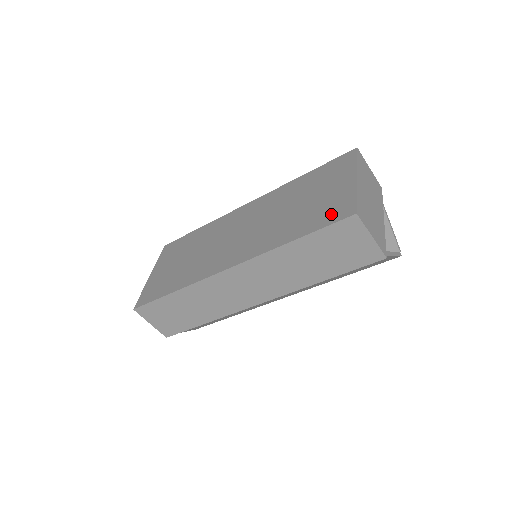
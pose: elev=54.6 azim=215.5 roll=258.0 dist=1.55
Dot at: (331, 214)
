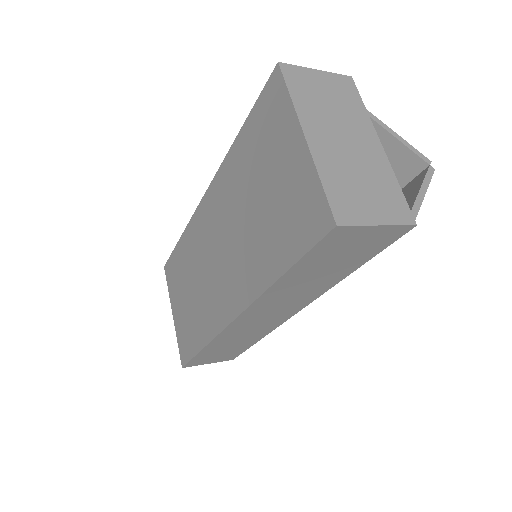
Dot at: (303, 225)
